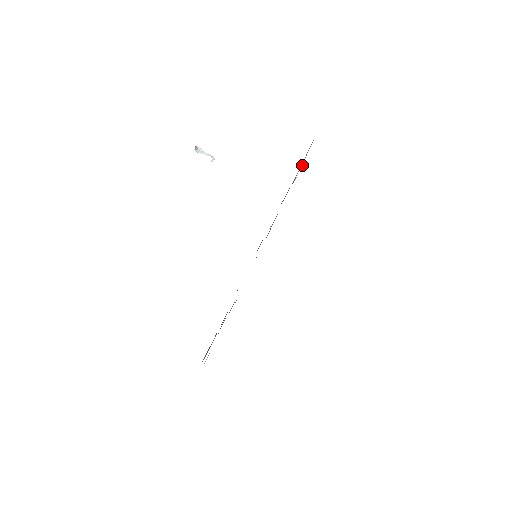
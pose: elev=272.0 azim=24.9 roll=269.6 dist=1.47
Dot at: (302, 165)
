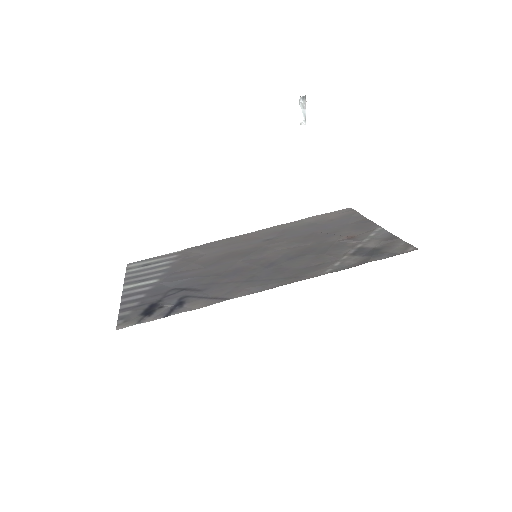
Dot at: (357, 218)
